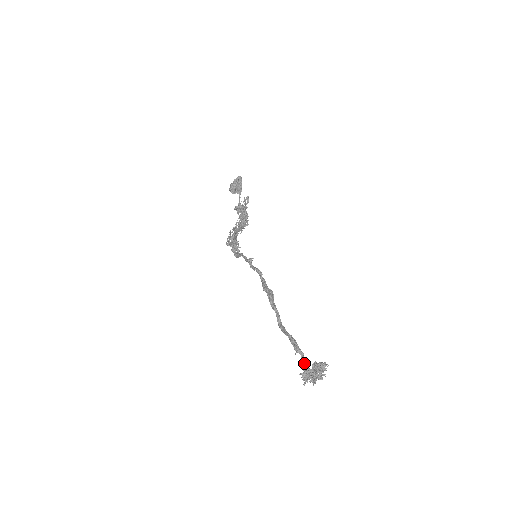
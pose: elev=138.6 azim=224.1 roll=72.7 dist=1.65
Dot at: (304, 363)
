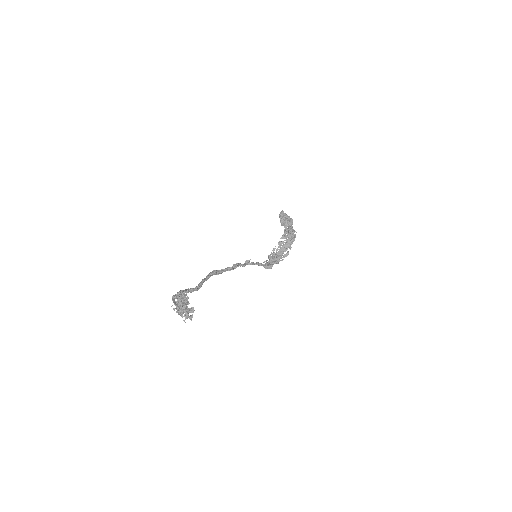
Dot at: (174, 303)
